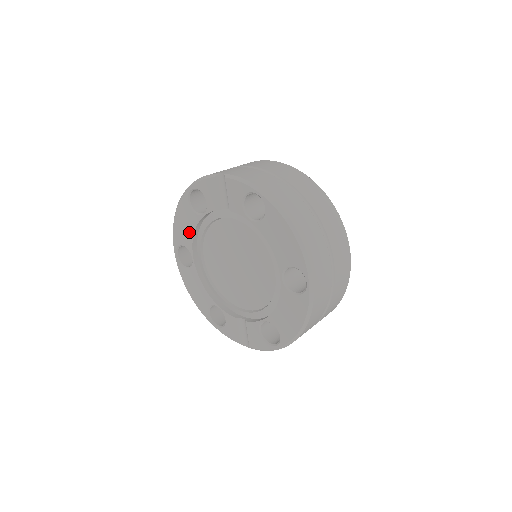
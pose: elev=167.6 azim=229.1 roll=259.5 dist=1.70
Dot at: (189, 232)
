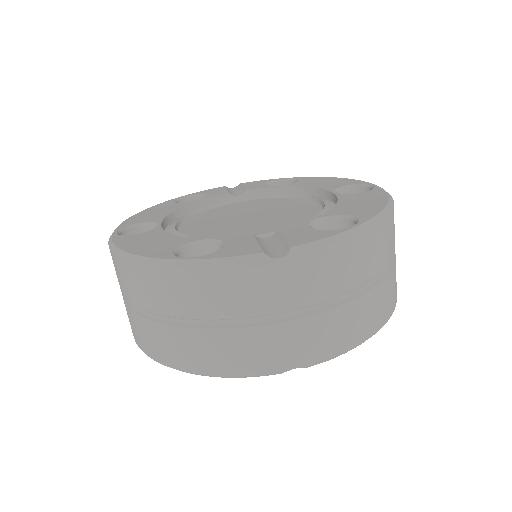
Dot at: occluded
